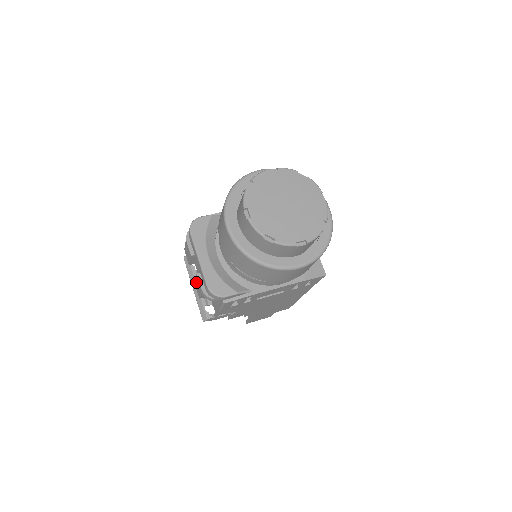
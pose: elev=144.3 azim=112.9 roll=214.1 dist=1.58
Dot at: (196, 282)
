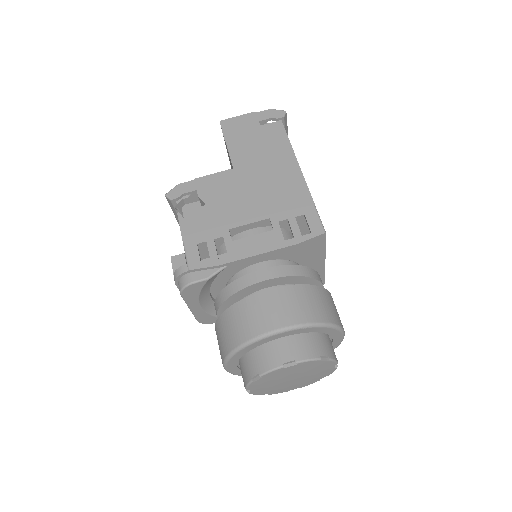
Dot at: occluded
